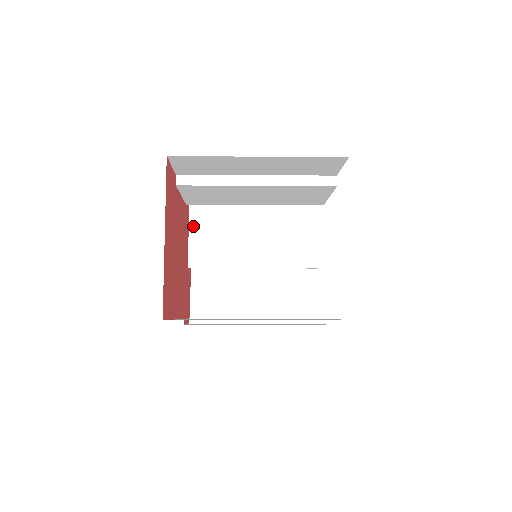
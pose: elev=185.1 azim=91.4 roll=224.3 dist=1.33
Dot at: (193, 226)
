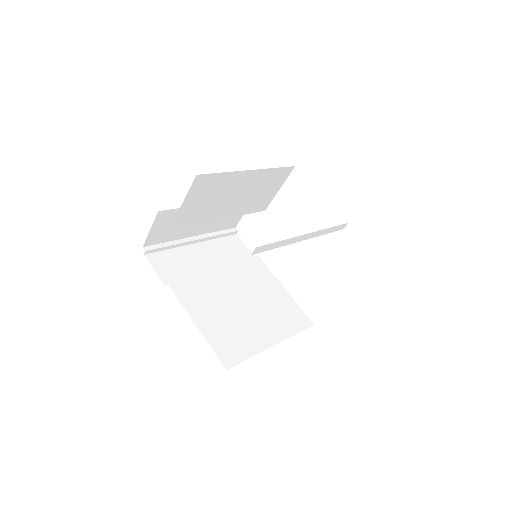
Dot at: (190, 196)
